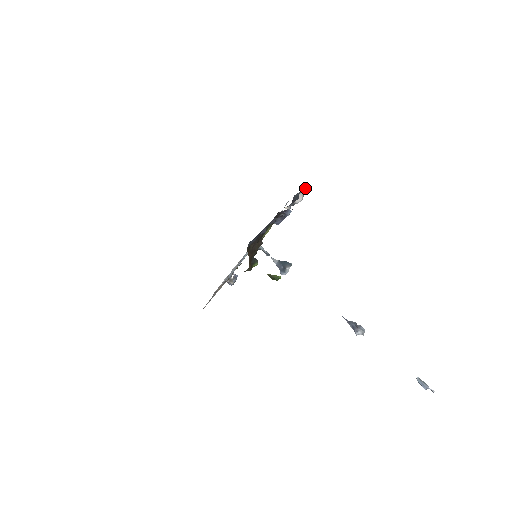
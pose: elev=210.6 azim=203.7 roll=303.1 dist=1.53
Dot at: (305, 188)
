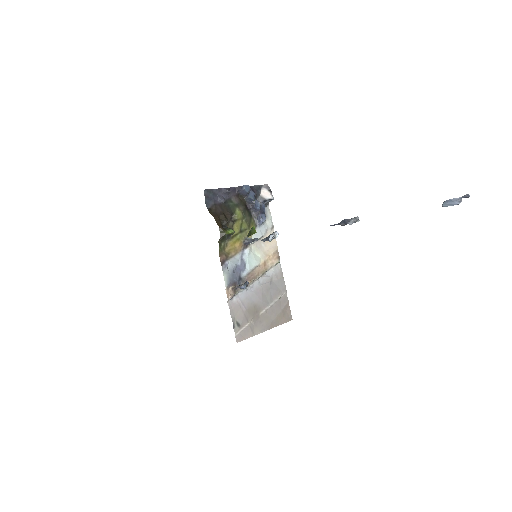
Dot at: (267, 186)
